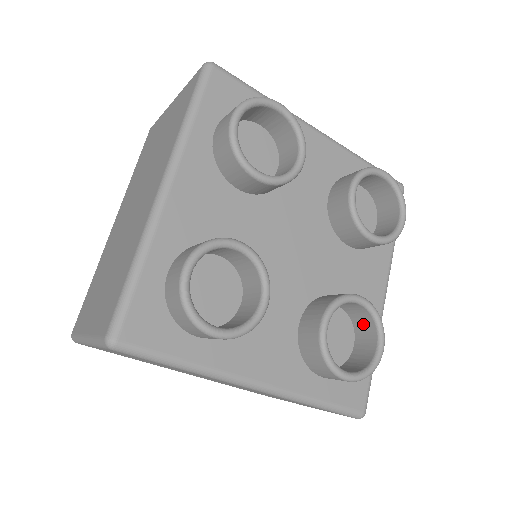
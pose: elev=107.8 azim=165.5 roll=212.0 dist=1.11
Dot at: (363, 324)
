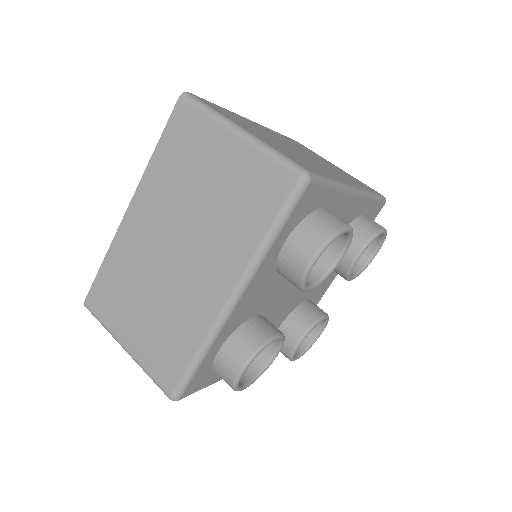
Dot at: occluded
